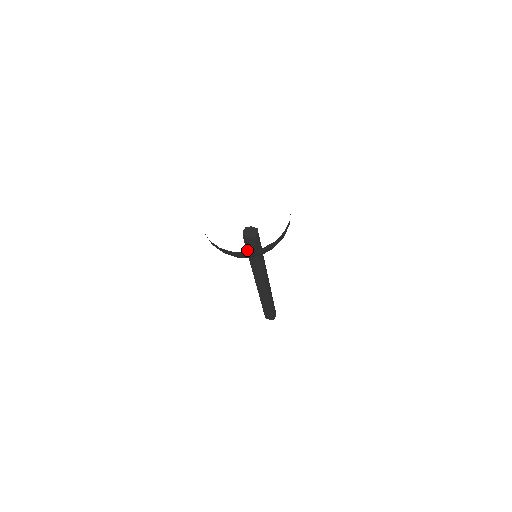
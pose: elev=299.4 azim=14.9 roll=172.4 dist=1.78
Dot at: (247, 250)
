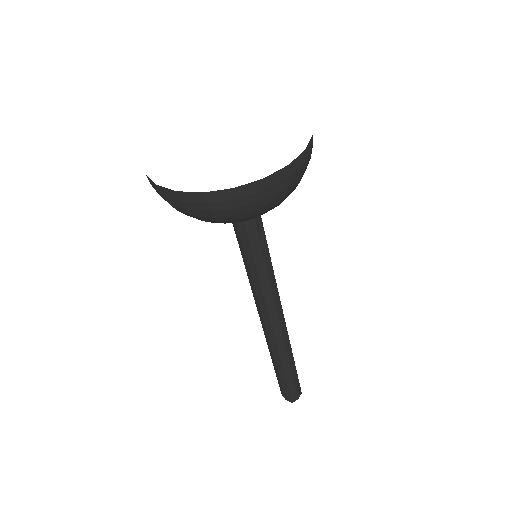
Dot at: (236, 233)
